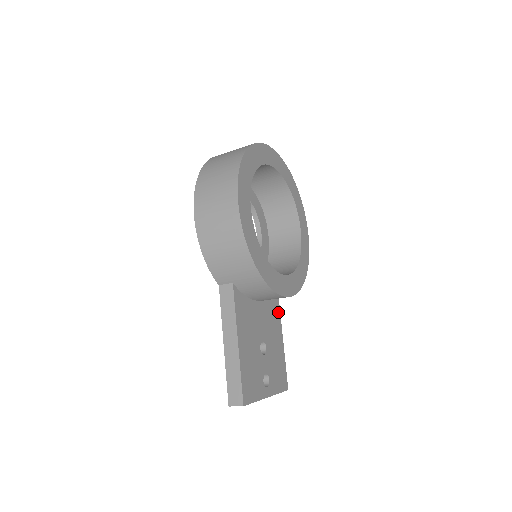
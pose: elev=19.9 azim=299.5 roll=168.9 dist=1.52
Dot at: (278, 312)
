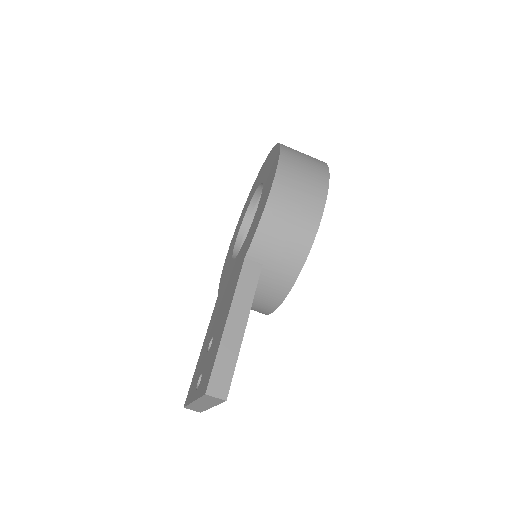
Dot at: occluded
